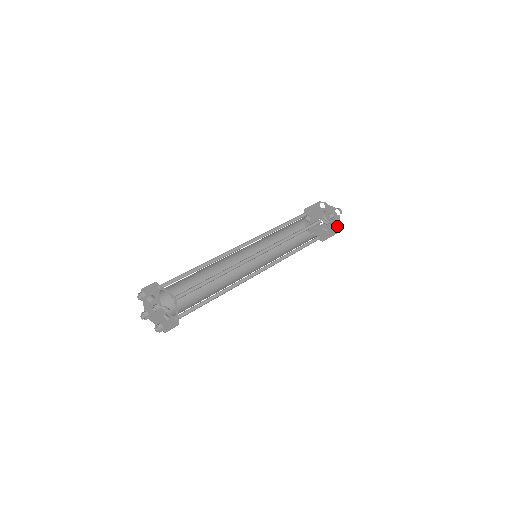
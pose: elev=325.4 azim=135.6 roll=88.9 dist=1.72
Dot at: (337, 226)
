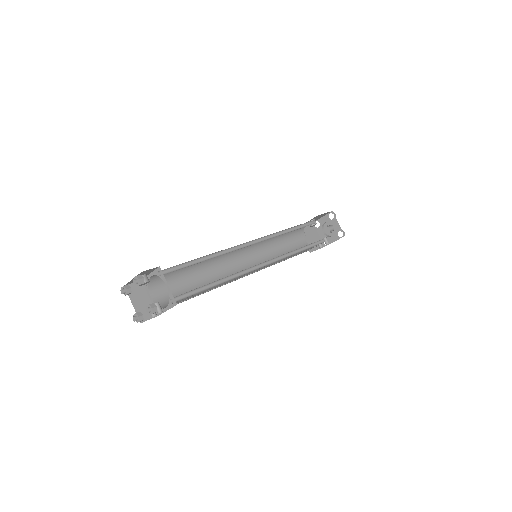
Dot at: (329, 242)
